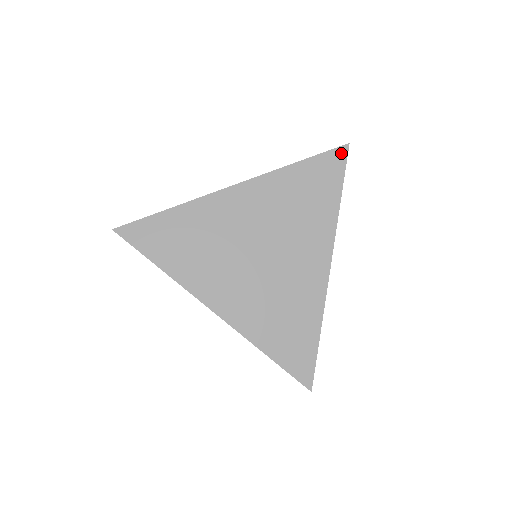
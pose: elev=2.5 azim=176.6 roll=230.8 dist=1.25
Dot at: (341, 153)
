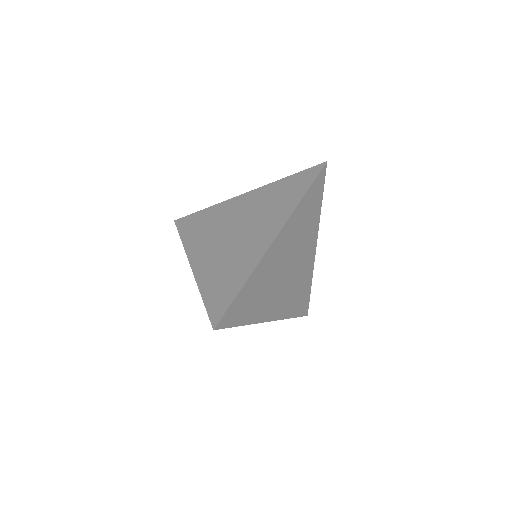
Dot at: (323, 172)
